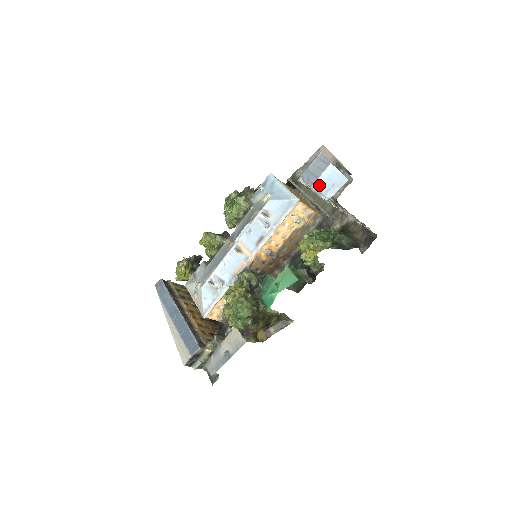
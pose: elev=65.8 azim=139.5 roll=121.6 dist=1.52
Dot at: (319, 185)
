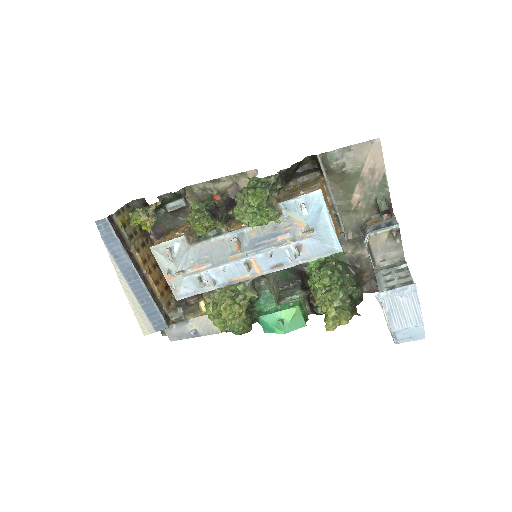
Dot at: (400, 333)
